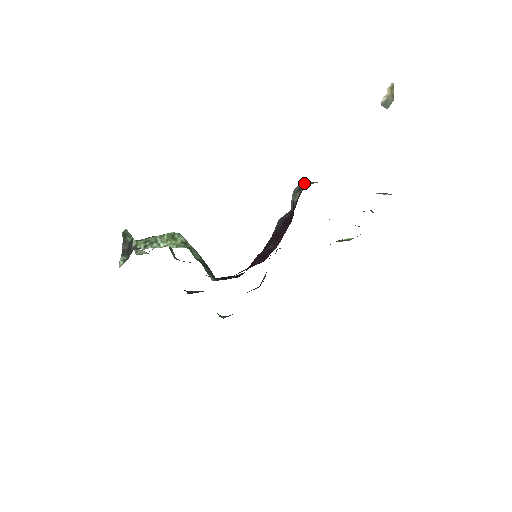
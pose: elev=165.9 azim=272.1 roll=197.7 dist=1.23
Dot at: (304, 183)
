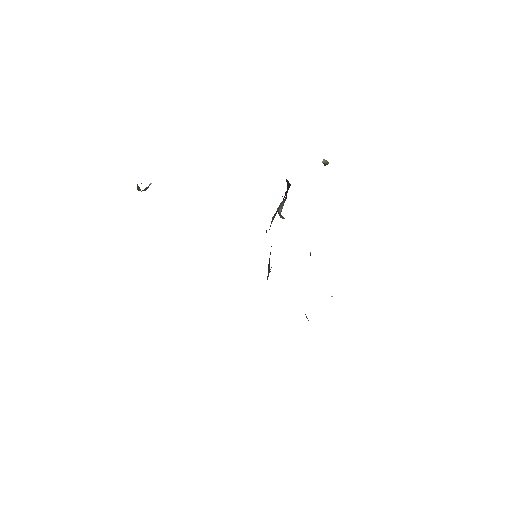
Dot at: occluded
